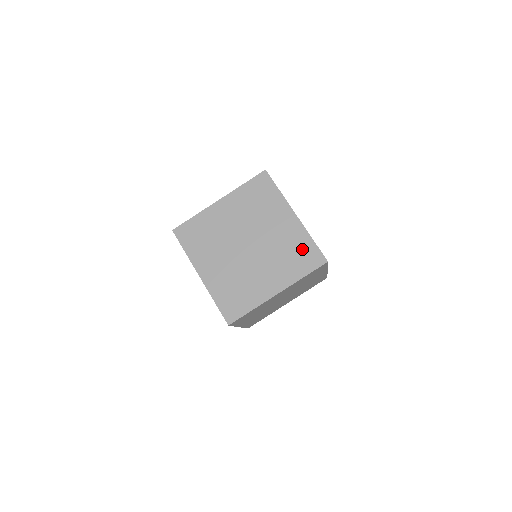
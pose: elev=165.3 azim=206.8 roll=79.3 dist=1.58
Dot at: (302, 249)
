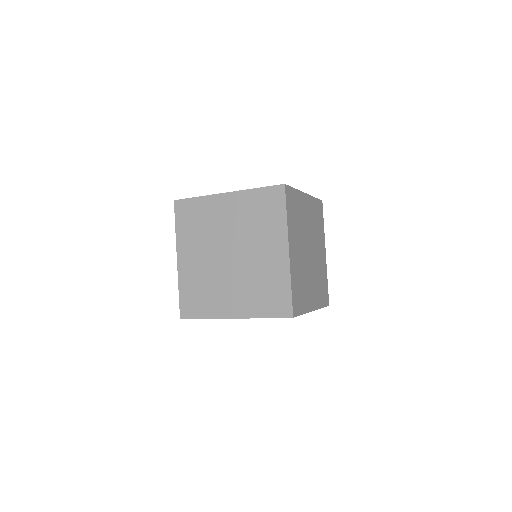
Dot at: (276, 290)
